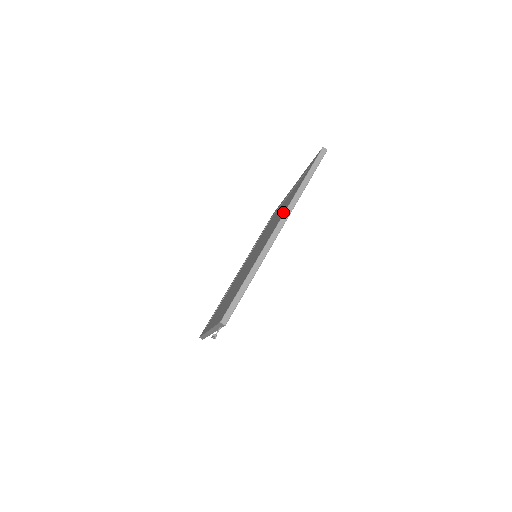
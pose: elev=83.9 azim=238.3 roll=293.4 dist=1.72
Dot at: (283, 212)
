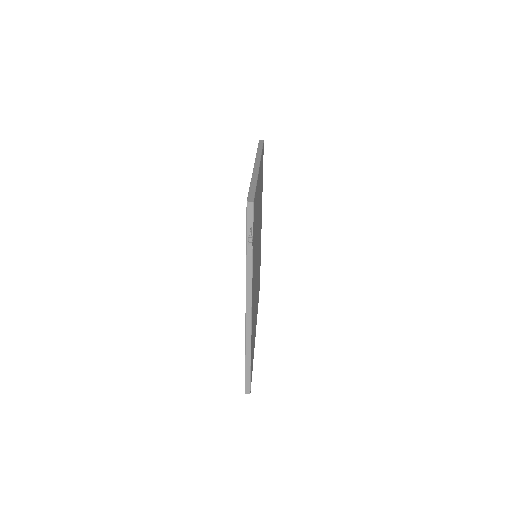
Dot at: occluded
